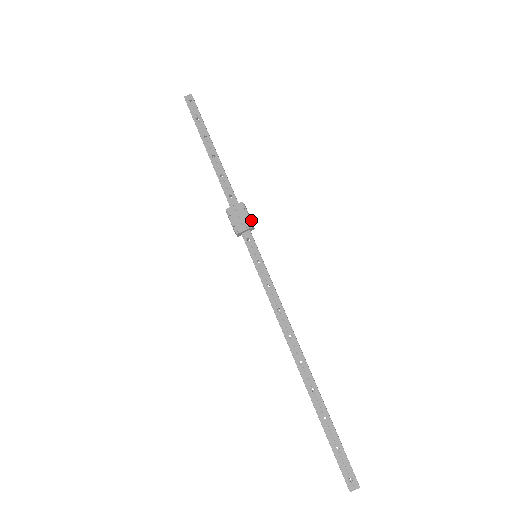
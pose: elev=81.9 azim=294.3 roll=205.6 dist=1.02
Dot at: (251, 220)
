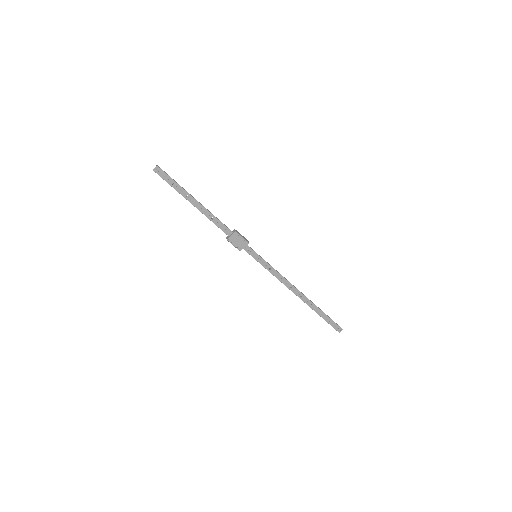
Dot at: (246, 240)
